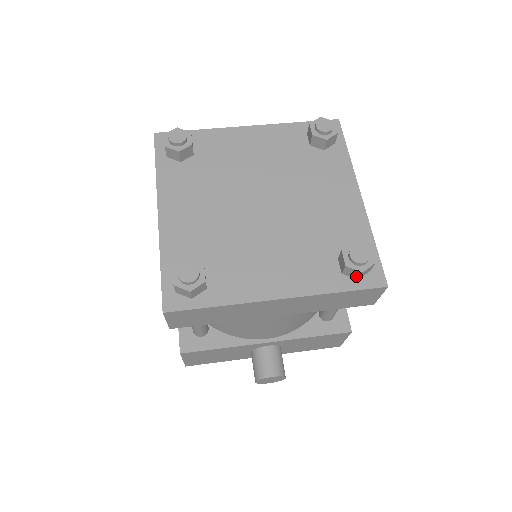
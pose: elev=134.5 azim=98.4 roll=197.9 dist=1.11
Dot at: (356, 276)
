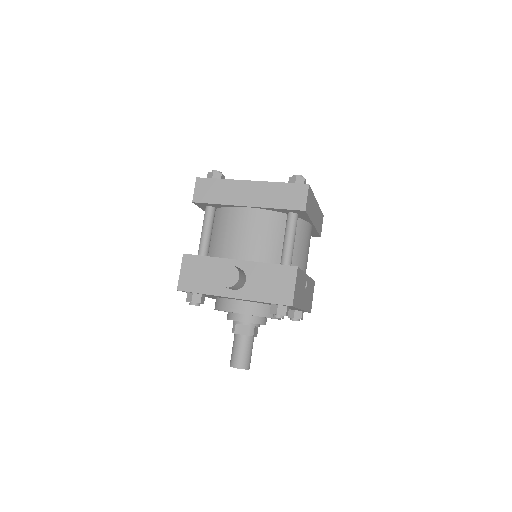
Dot at: (294, 182)
